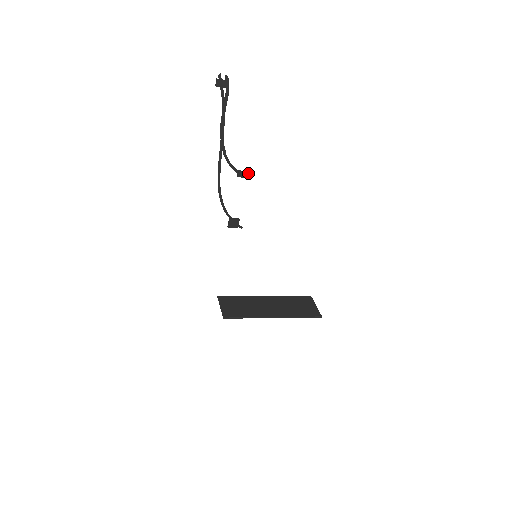
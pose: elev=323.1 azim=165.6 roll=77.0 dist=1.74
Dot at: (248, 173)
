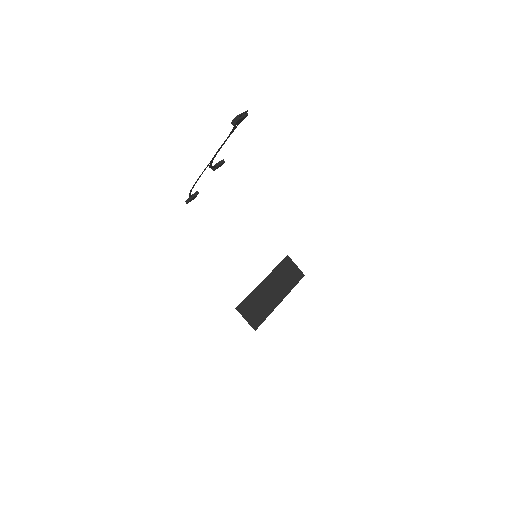
Dot at: (223, 163)
